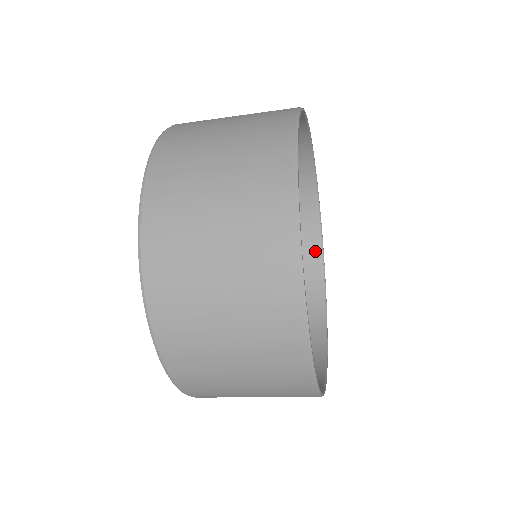
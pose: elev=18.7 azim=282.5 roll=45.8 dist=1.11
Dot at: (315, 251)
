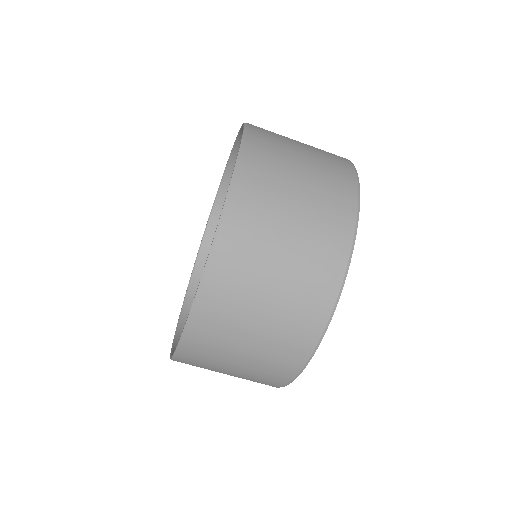
Dot at: occluded
